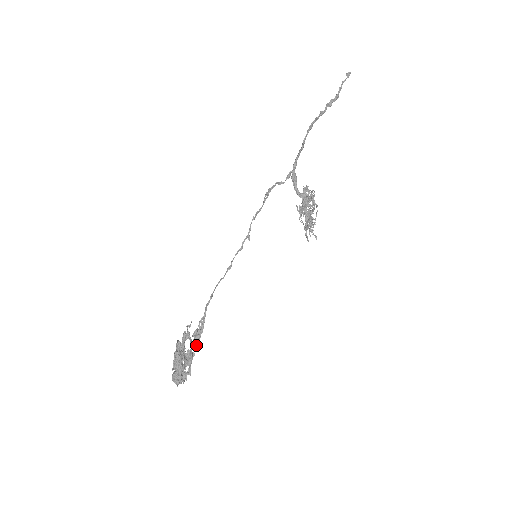
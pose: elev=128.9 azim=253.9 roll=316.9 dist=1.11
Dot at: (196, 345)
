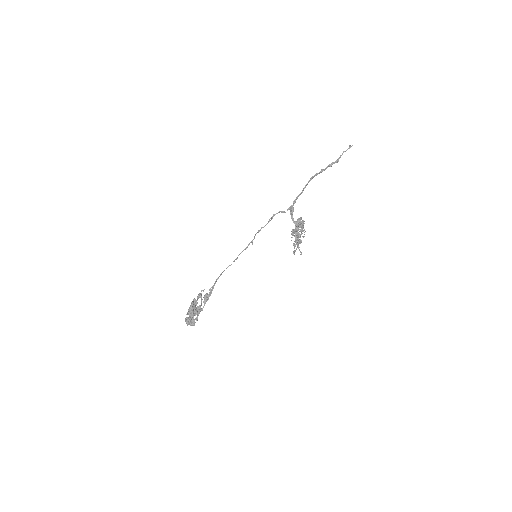
Dot at: (205, 303)
